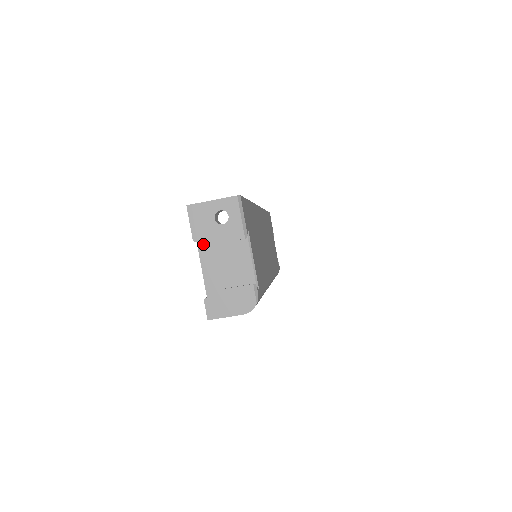
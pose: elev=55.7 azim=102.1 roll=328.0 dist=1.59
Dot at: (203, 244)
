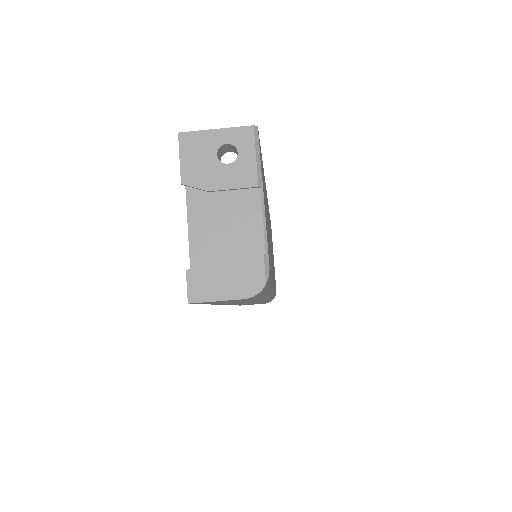
Dot at: (195, 195)
